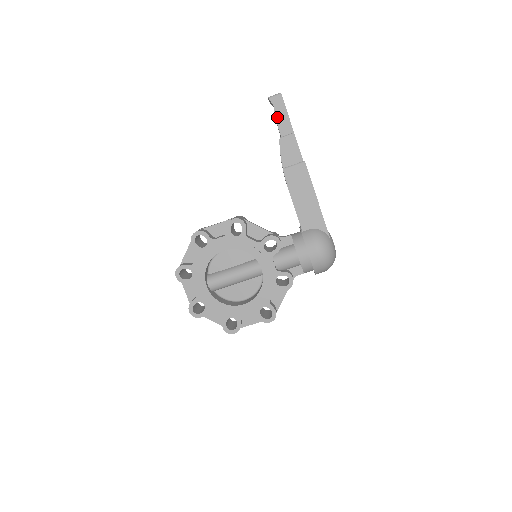
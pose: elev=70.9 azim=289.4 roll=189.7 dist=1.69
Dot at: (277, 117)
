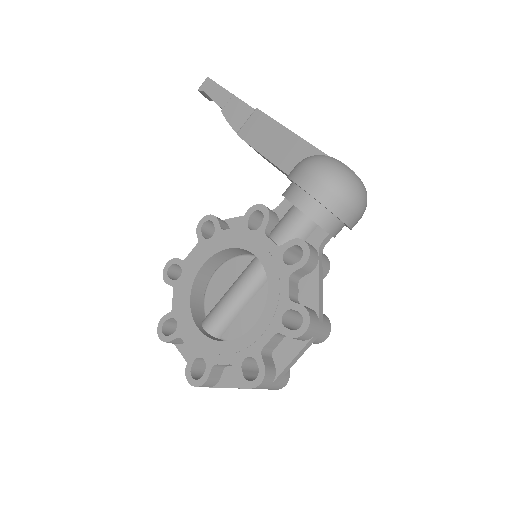
Dot at: (212, 97)
